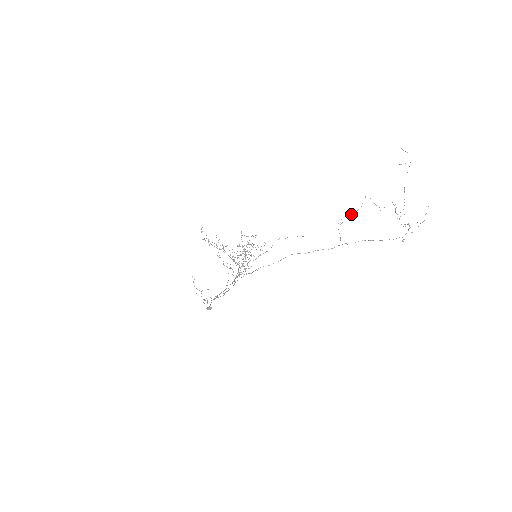
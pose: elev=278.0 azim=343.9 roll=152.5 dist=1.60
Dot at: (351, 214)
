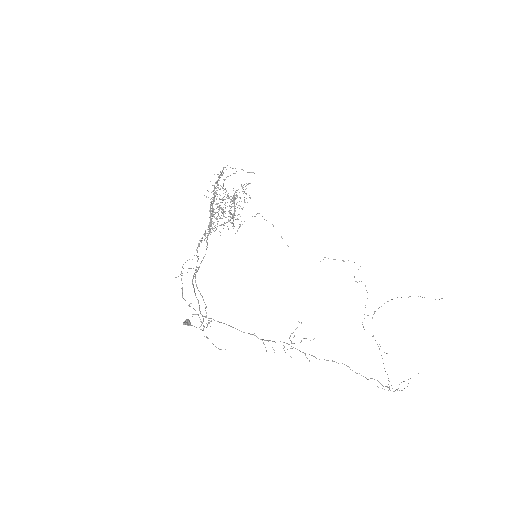
Dot at: occluded
